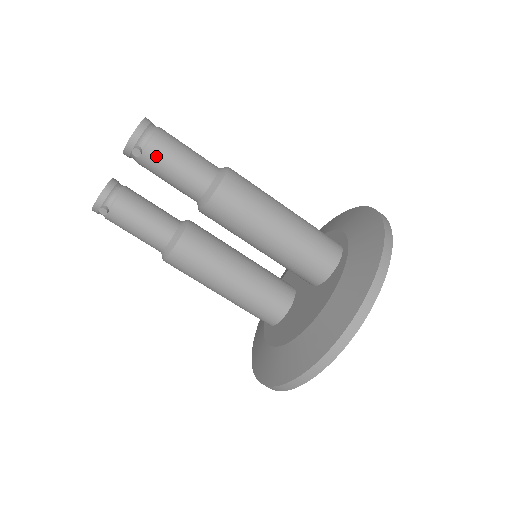
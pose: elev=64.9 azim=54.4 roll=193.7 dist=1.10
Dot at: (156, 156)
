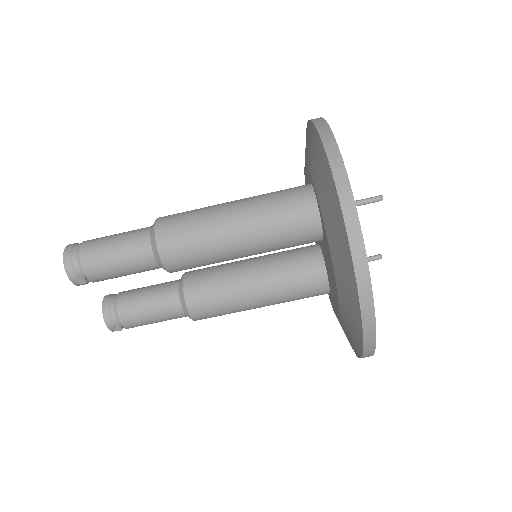
Dot at: (96, 270)
